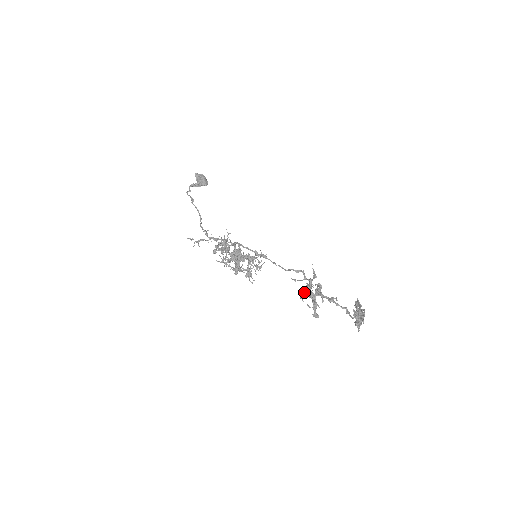
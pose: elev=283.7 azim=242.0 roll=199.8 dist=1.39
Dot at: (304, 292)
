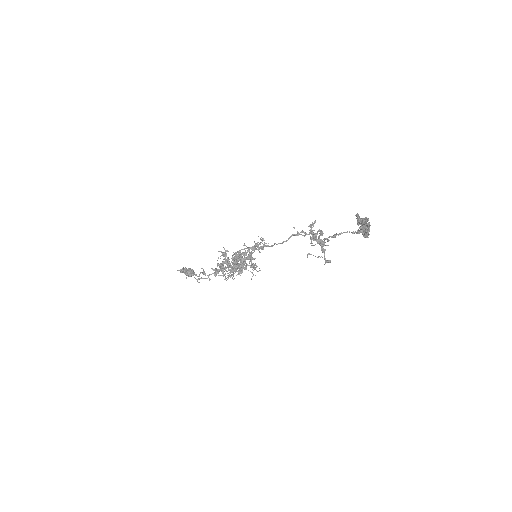
Dot at: occluded
